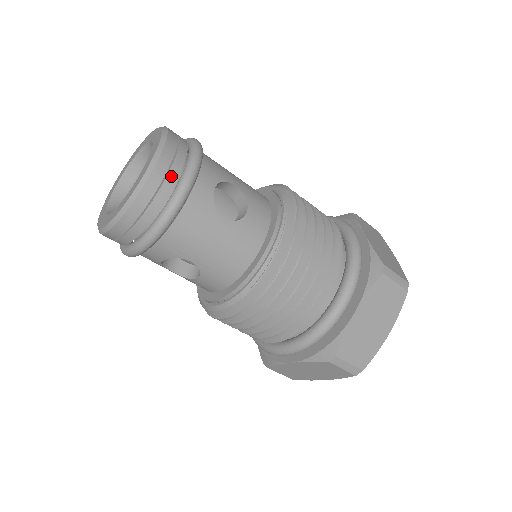
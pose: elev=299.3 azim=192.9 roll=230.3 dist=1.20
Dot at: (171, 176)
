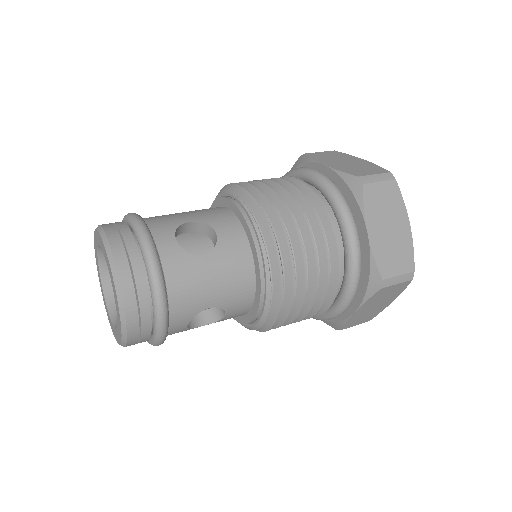
Dot at: (134, 261)
